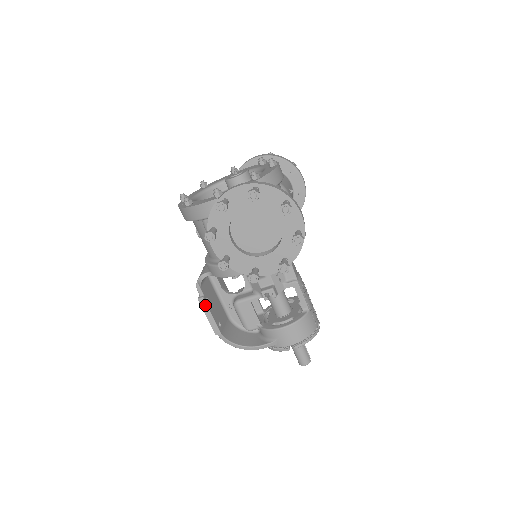
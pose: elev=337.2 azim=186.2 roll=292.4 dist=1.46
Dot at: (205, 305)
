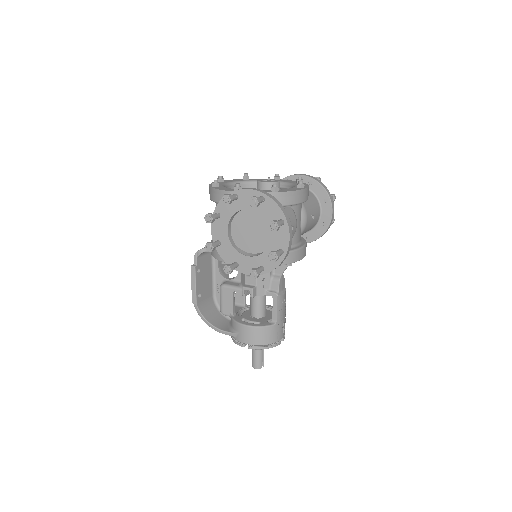
Dot at: (194, 274)
